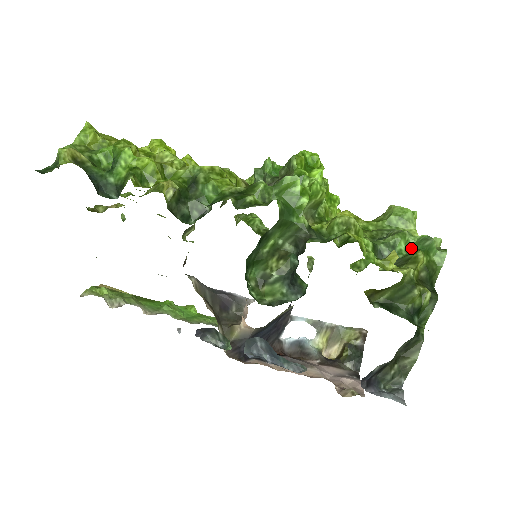
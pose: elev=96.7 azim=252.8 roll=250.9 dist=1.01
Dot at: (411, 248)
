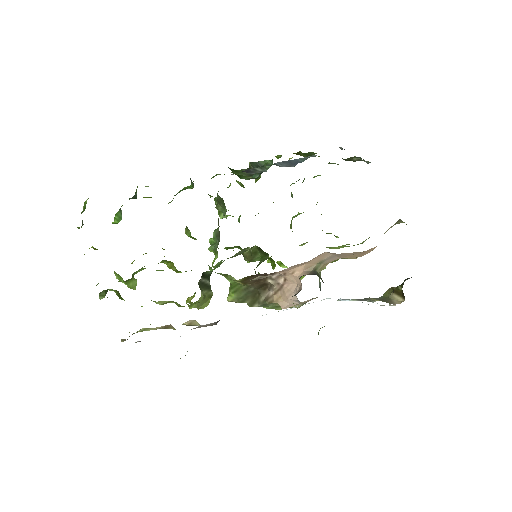
Dot at: occluded
